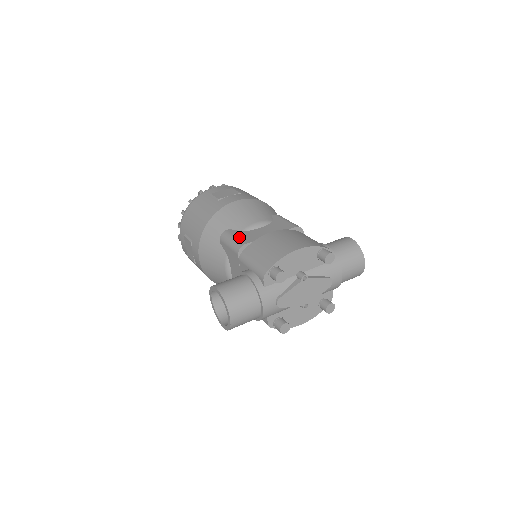
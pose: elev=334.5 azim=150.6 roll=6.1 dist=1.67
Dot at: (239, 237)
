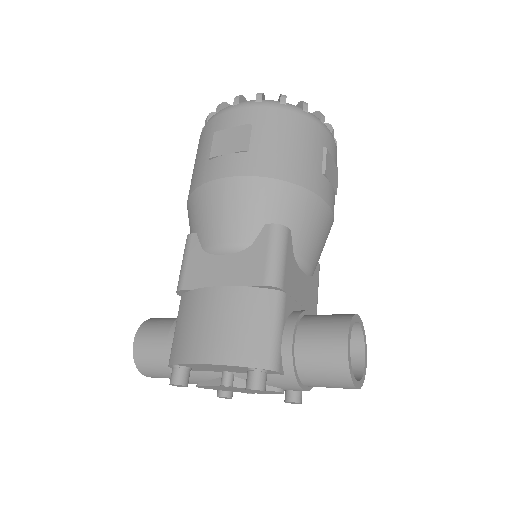
Dot at: (188, 266)
